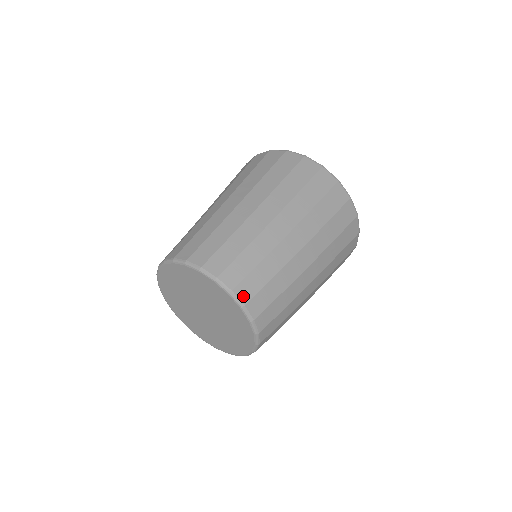
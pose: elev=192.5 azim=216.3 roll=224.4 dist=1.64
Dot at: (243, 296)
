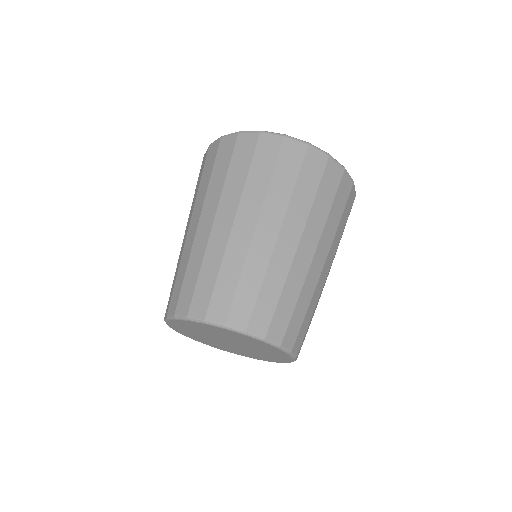
Dot at: (239, 322)
